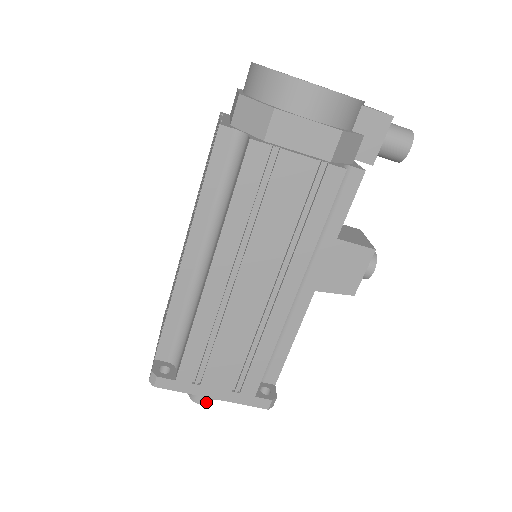
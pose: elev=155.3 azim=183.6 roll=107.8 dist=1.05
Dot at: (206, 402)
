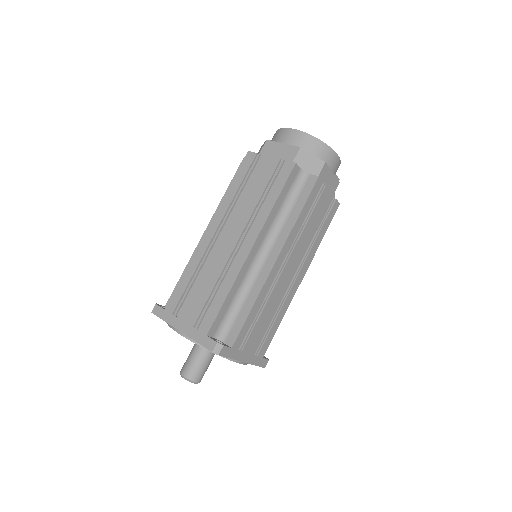
Dot at: occluded
